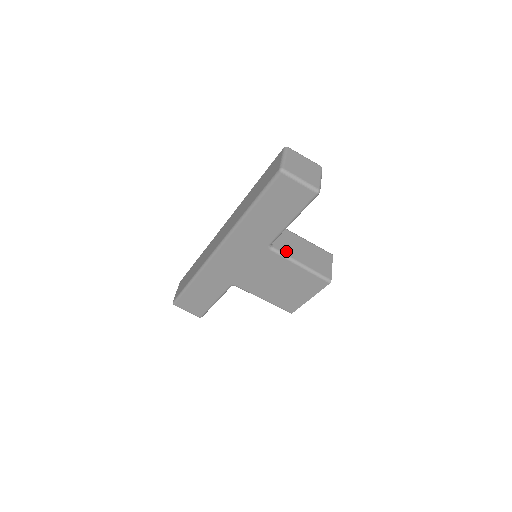
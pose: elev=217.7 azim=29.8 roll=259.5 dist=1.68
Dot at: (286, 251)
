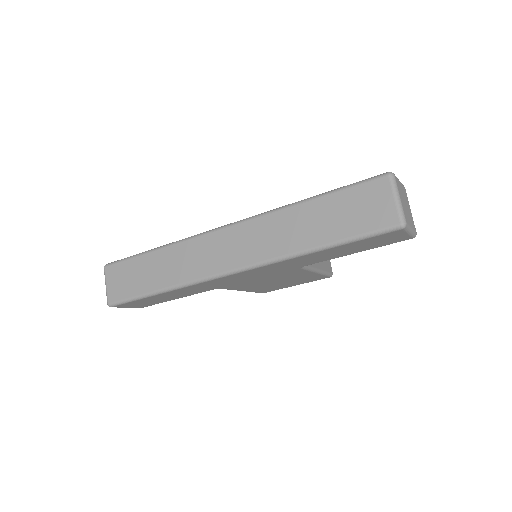
Dot at: occluded
